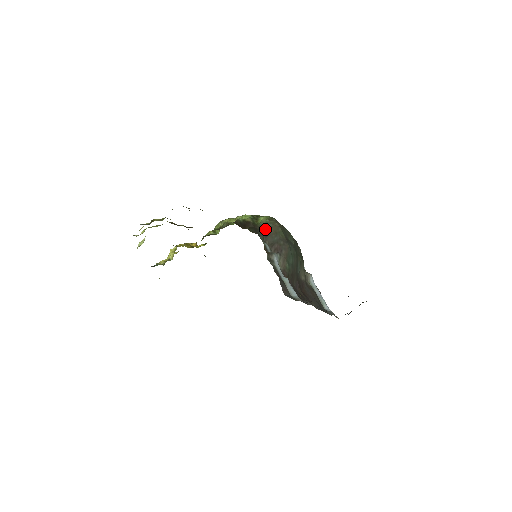
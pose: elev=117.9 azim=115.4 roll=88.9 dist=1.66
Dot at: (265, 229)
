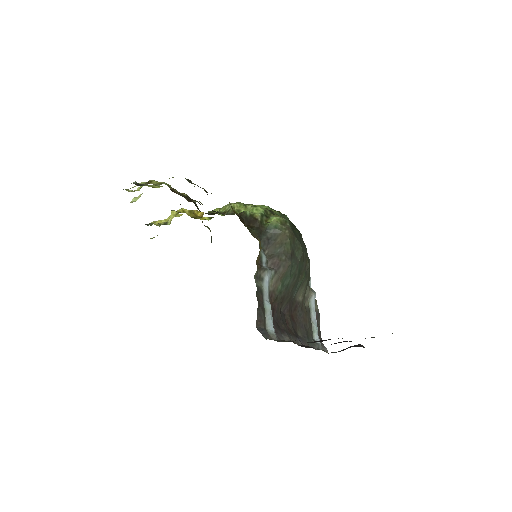
Dot at: (271, 234)
